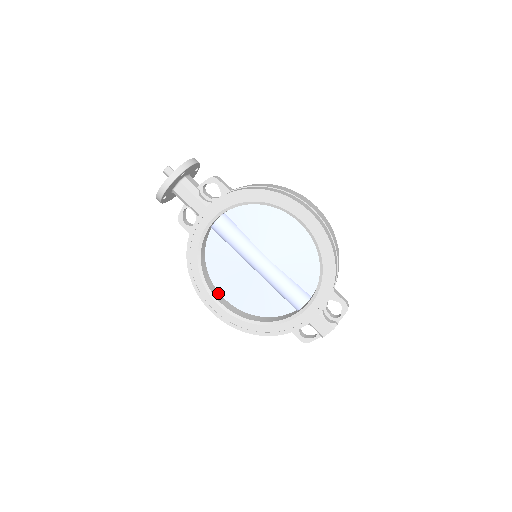
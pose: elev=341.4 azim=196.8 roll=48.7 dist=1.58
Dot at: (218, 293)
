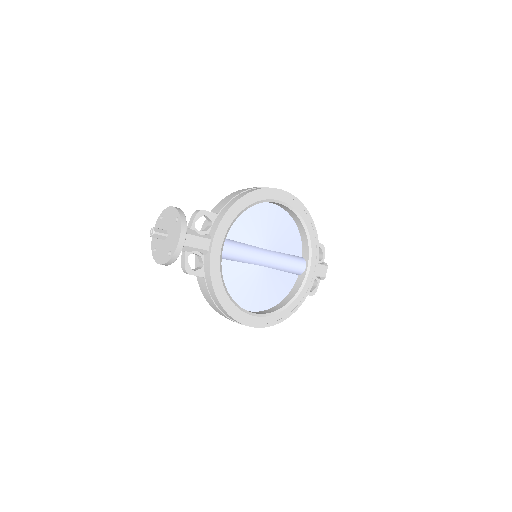
Dot at: occluded
